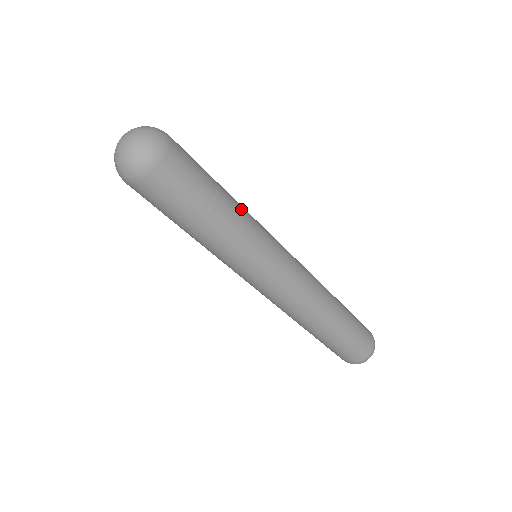
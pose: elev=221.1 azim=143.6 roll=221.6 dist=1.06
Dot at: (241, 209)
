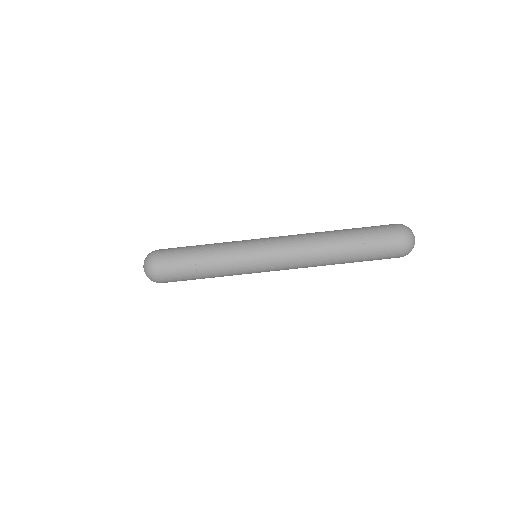
Dot at: occluded
